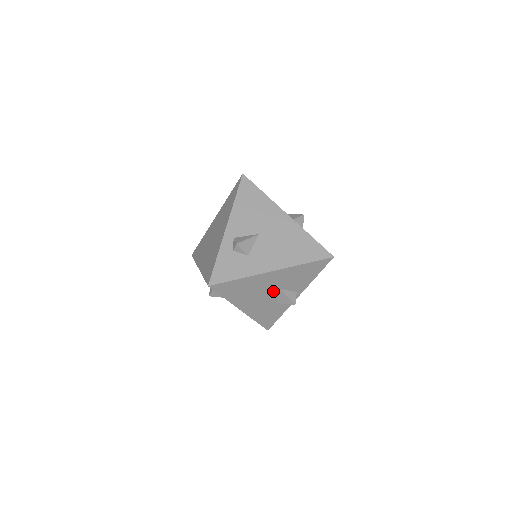
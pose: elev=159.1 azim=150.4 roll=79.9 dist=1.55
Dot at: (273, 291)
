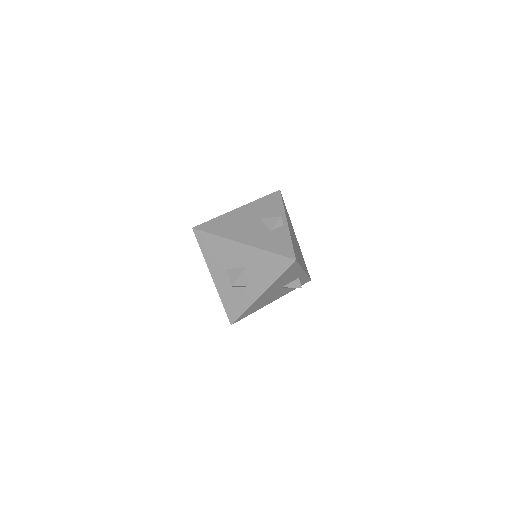
Dot at: (256, 222)
